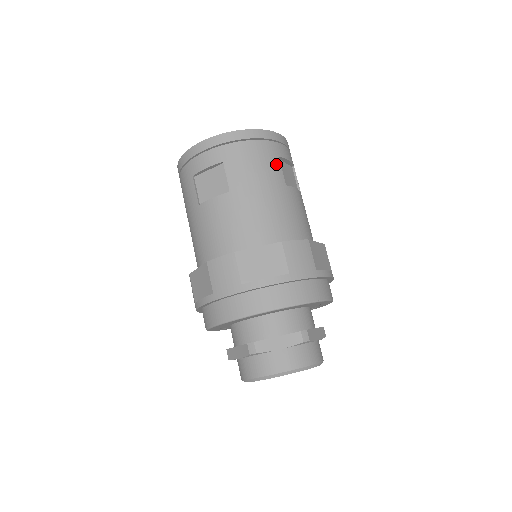
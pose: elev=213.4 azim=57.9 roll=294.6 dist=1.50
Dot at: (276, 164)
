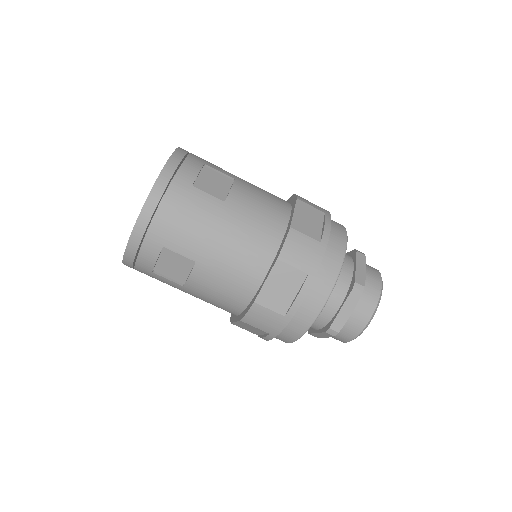
Dot at: (198, 196)
